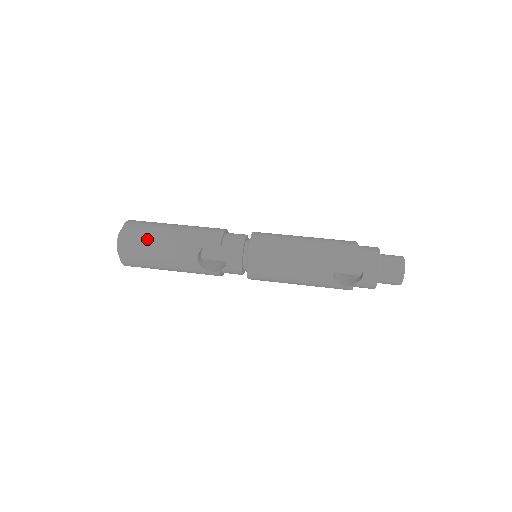
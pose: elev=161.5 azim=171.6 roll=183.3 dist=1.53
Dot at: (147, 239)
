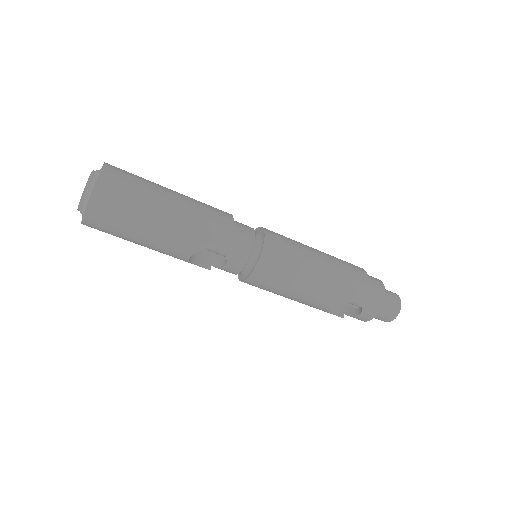
Dot at: (128, 219)
